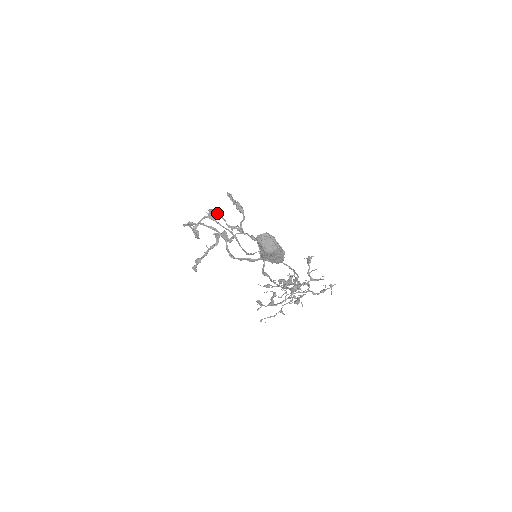
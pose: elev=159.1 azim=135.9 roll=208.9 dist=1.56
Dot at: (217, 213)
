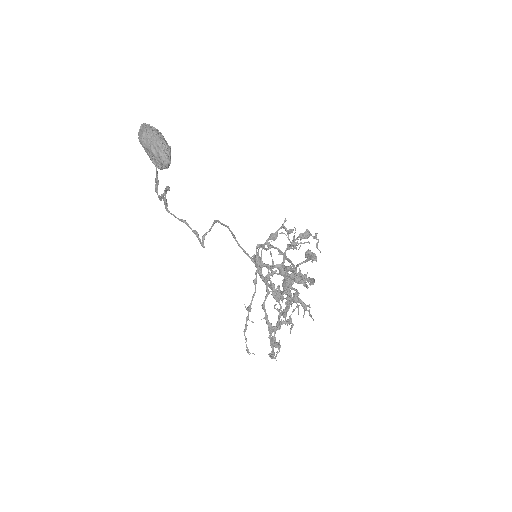
Dot at: occluded
